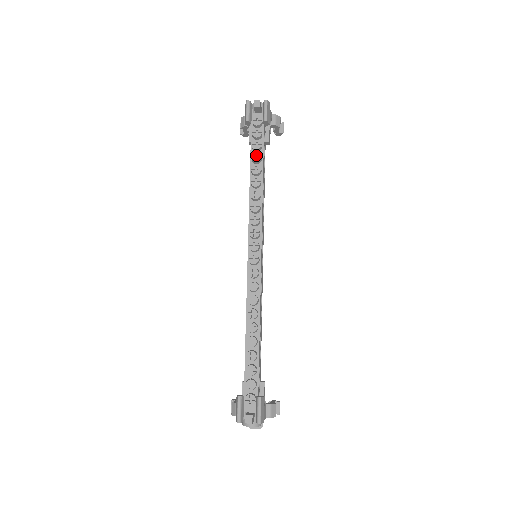
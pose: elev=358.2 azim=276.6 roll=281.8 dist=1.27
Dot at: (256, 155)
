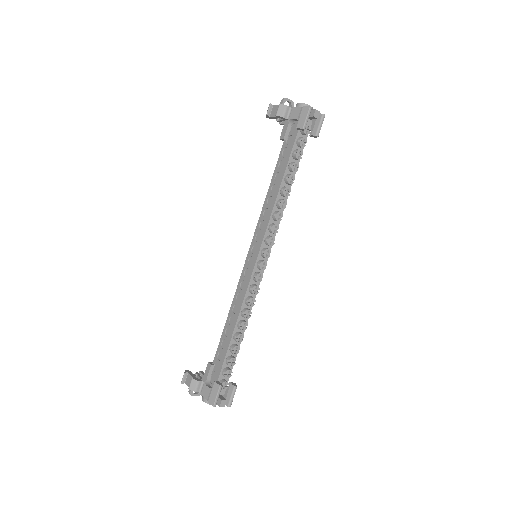
Dot at: (294, 164)
